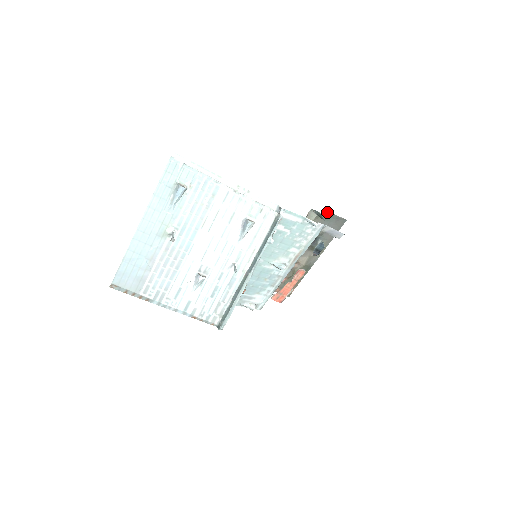
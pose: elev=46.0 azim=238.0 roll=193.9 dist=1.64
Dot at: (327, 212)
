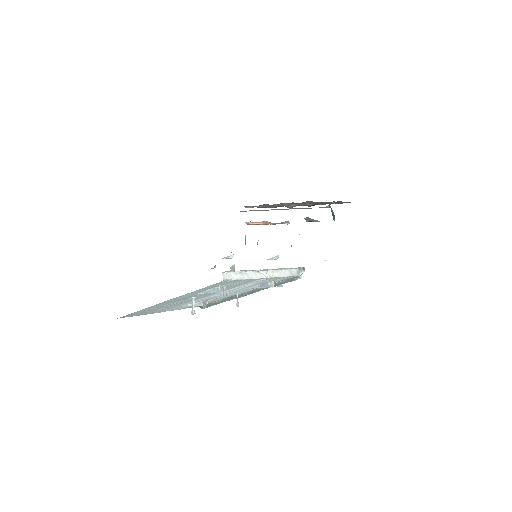
Dot at: occluded
